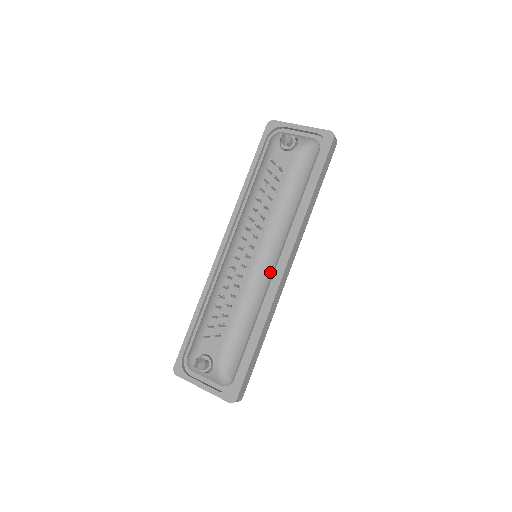
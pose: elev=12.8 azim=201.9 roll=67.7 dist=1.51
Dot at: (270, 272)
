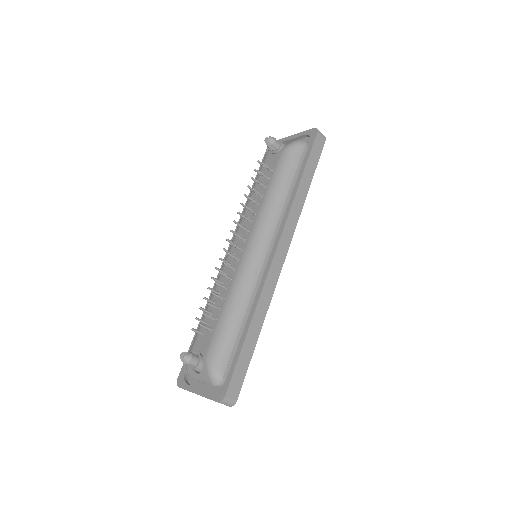
Dot at: (261, 260)
